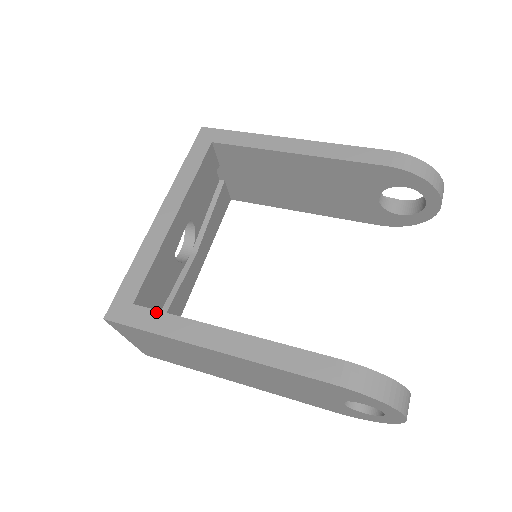
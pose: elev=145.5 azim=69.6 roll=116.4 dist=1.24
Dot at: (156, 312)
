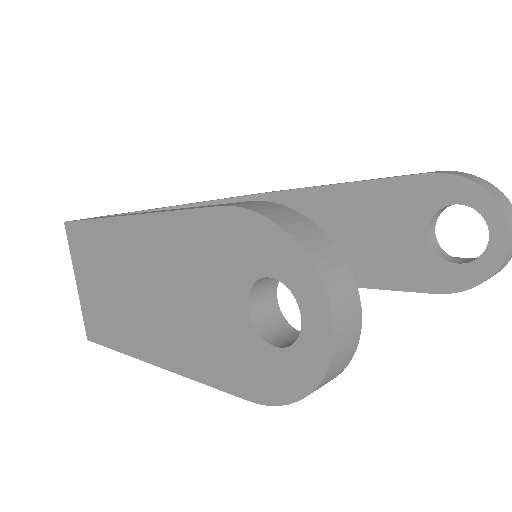
Dot at: occluded
